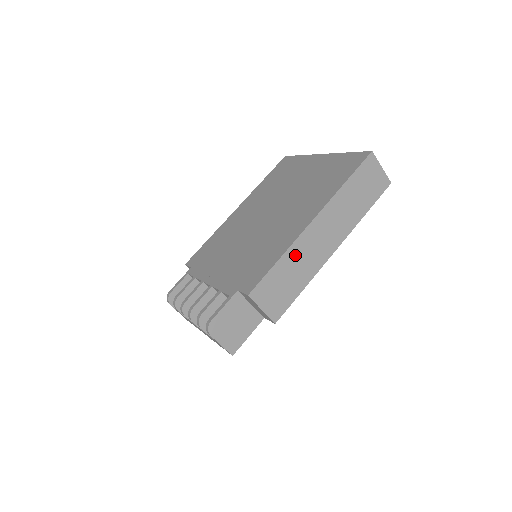
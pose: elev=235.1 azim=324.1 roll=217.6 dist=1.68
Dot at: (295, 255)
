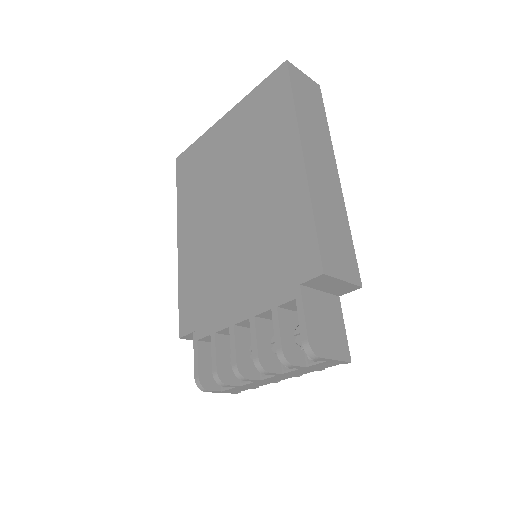
Dot at: (319, 201)
